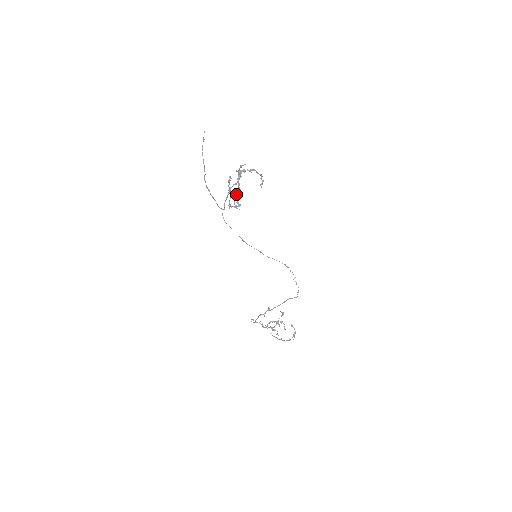
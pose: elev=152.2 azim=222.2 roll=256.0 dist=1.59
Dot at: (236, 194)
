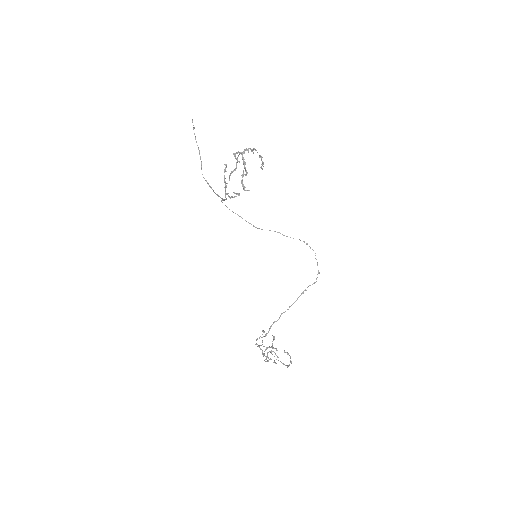
Dot at: (243, 175)
